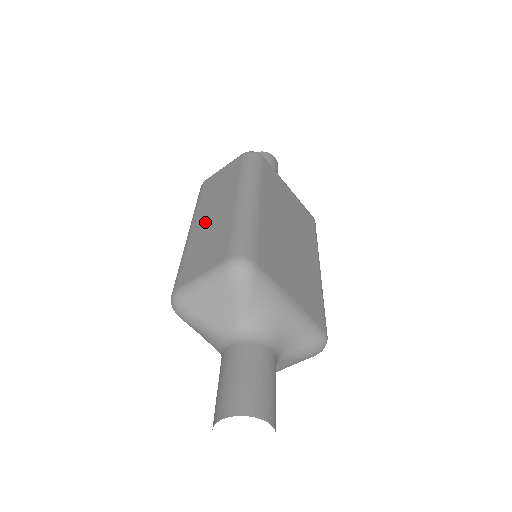
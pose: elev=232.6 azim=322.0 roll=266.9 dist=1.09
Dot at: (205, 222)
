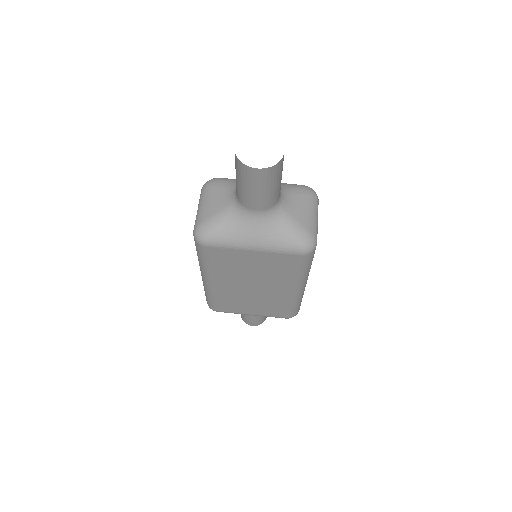
Dot at: occluded
